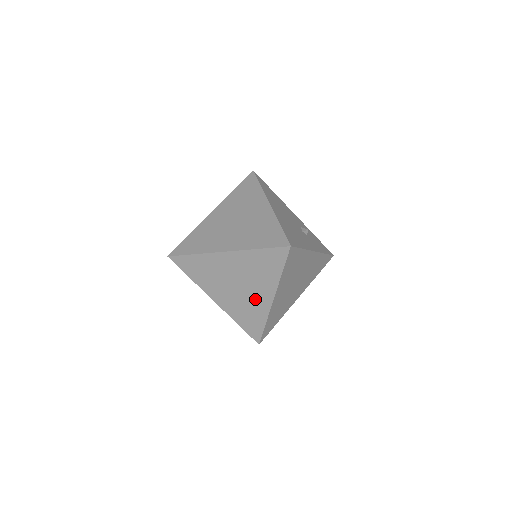
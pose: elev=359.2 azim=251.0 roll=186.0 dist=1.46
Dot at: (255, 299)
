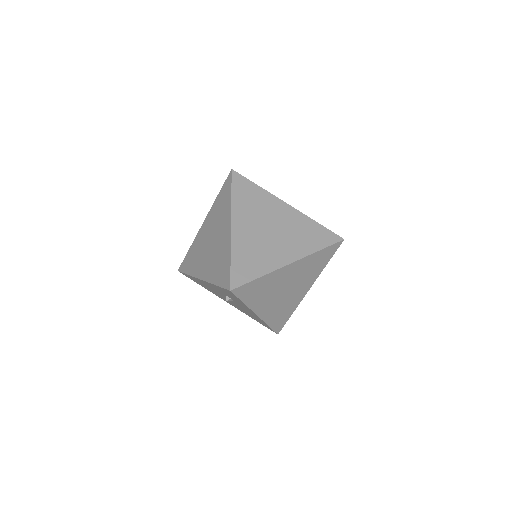
Dot at: (295, 296)
